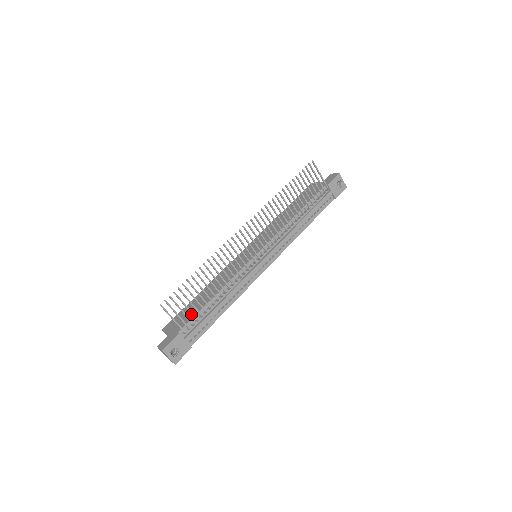
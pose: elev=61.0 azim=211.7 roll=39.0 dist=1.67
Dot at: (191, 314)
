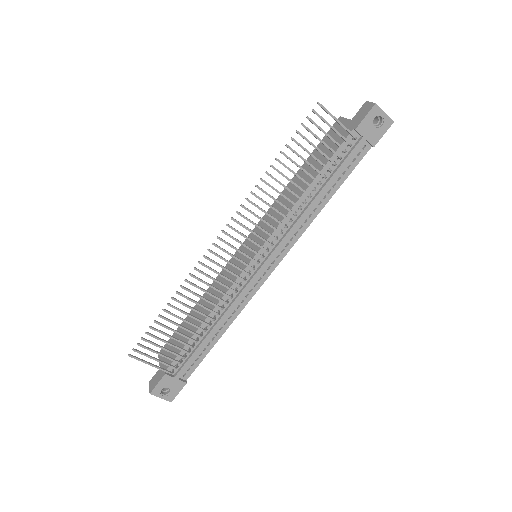
Dot at: (179, 345)
